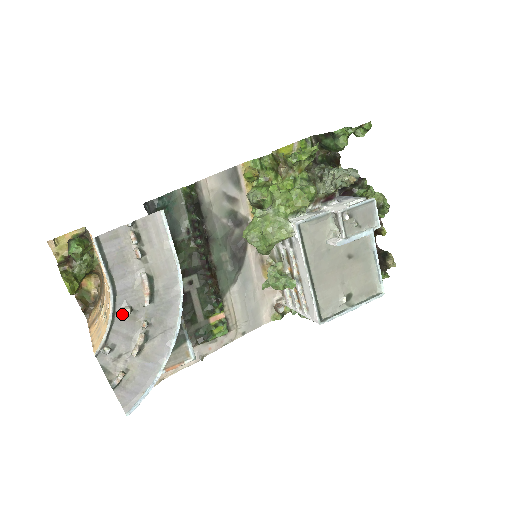
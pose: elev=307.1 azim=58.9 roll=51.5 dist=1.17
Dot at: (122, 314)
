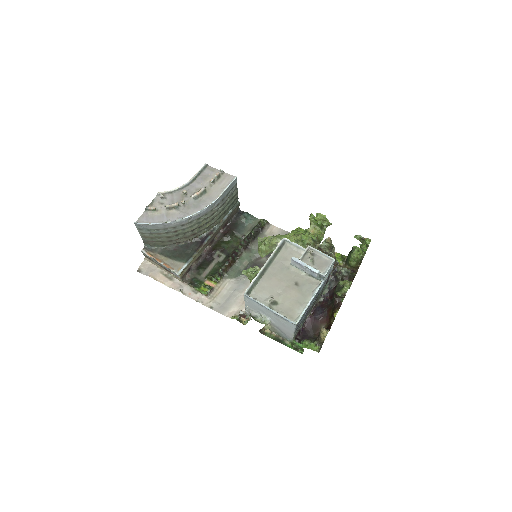
Dot at: (182, 192)
